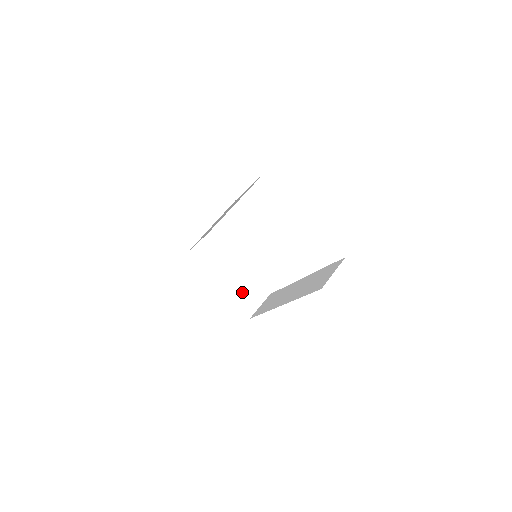
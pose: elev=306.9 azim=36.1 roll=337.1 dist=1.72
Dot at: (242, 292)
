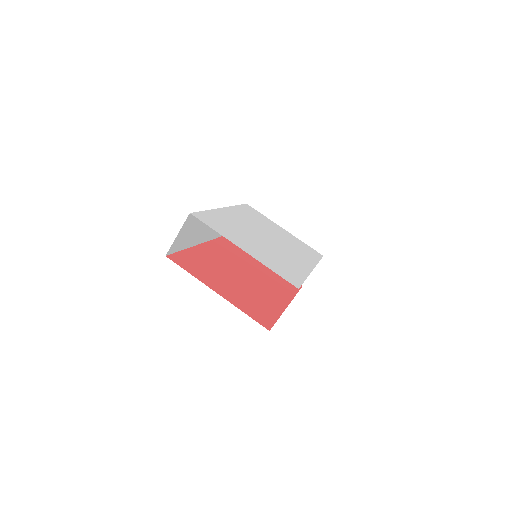
Dot at: occluded
